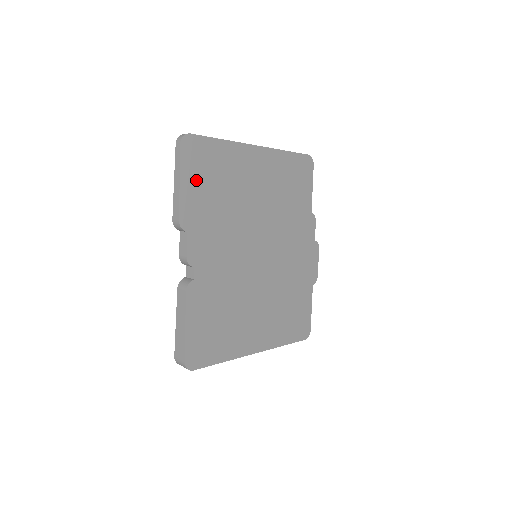
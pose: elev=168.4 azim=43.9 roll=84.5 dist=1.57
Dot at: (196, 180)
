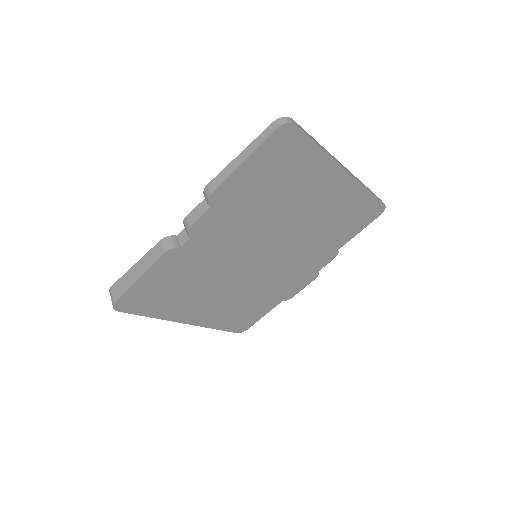
Dot at: (261, 169)
